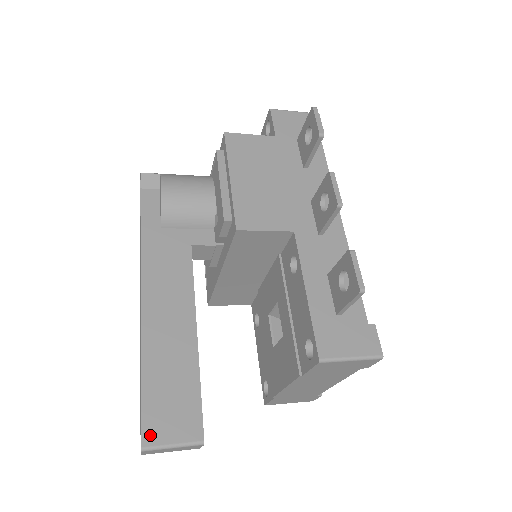
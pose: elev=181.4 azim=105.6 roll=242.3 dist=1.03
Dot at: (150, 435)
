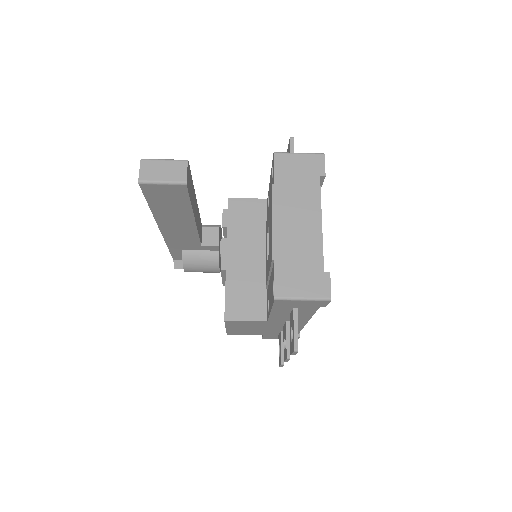
Dot at: occluded
